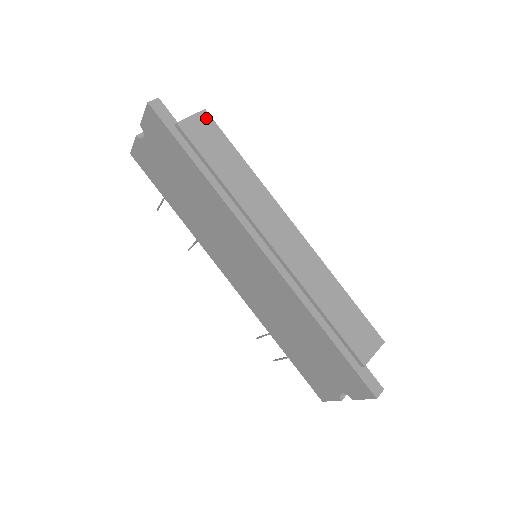
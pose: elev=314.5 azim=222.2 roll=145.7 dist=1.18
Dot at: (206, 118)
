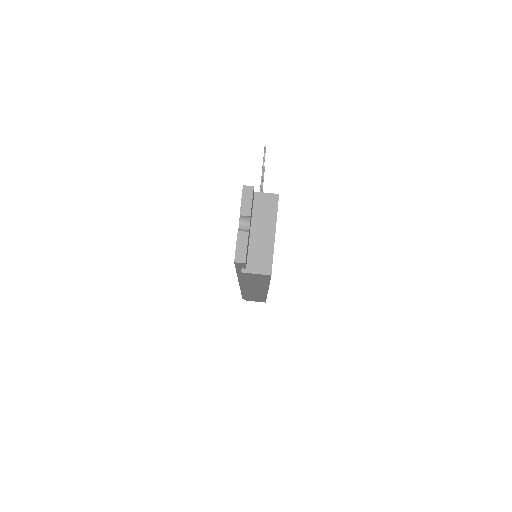
Dot at: (266, 276)
